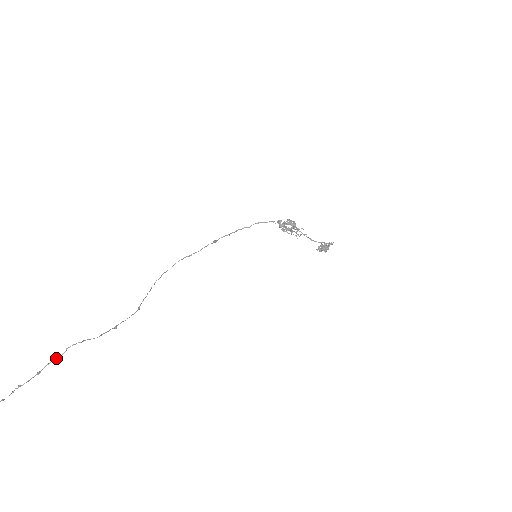
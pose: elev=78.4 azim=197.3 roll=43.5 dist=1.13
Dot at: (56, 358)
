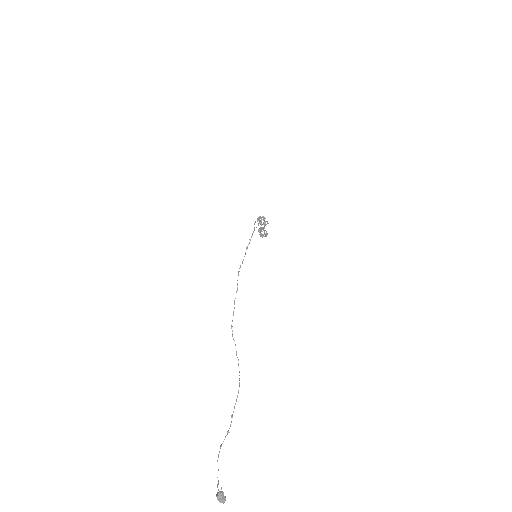
Dot at: occluded
